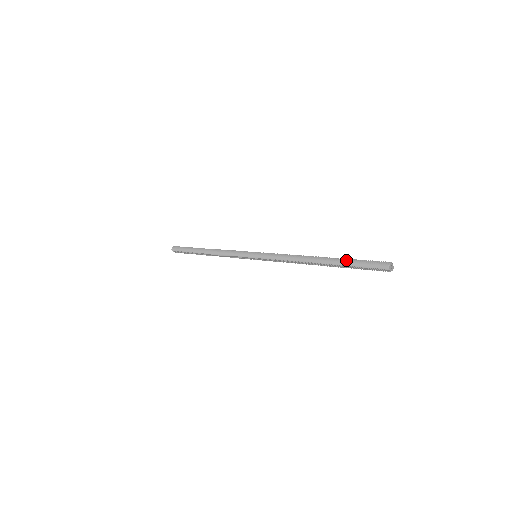
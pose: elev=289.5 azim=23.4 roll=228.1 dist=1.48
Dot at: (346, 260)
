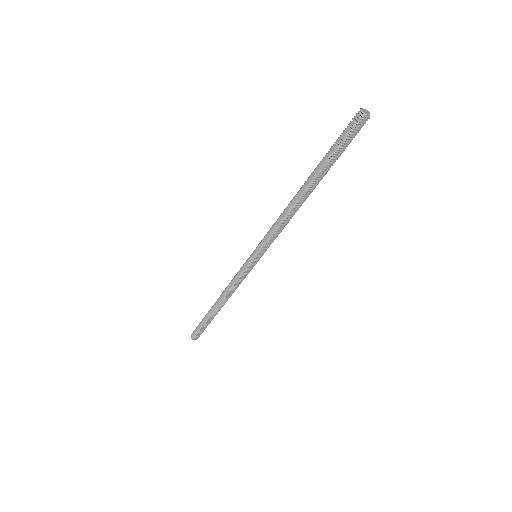
Dot at: (324, 157)
